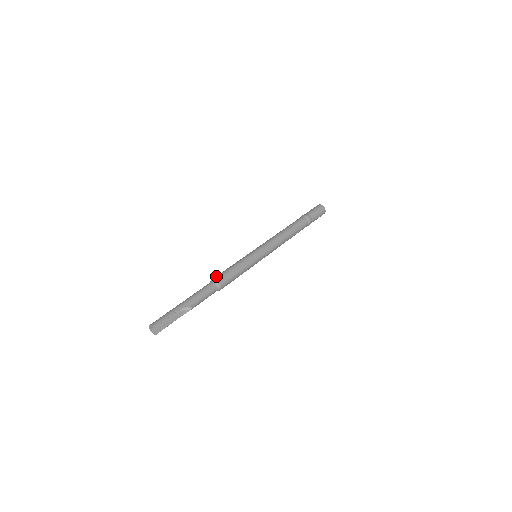
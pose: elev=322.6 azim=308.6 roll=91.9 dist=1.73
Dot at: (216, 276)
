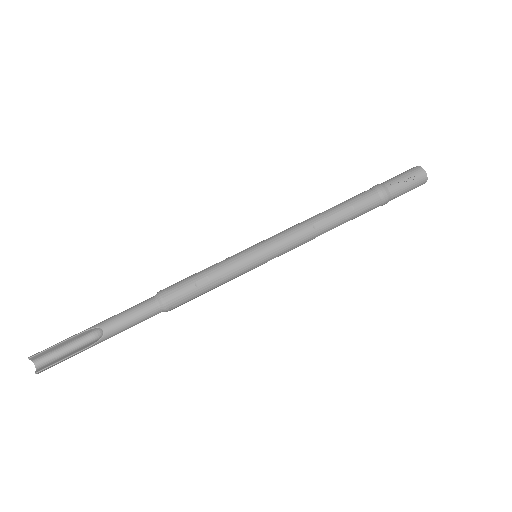
Dot at: occluded
